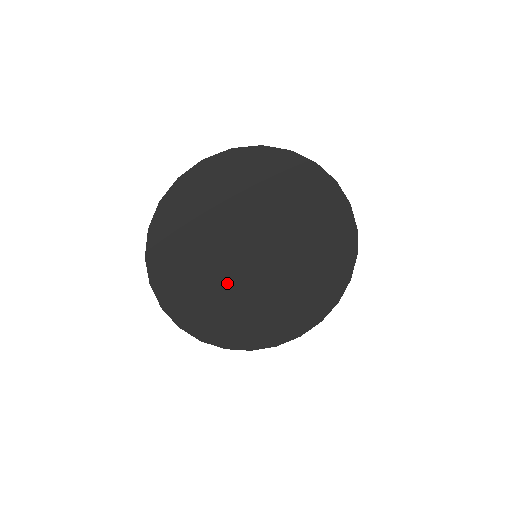
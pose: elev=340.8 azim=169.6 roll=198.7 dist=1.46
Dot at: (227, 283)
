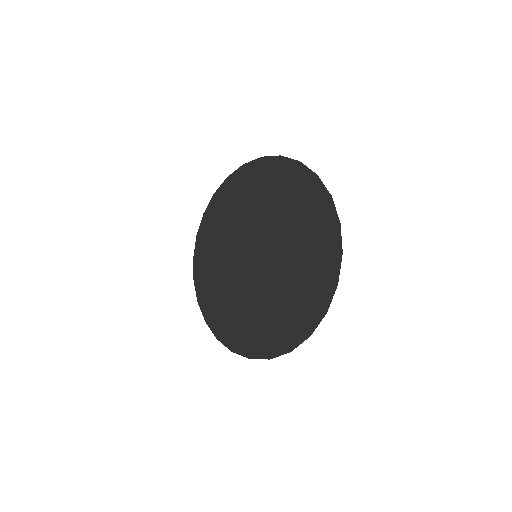
Dot at: (241, 288)
